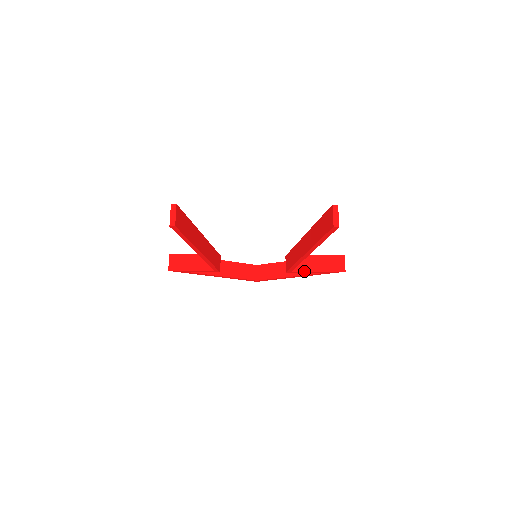
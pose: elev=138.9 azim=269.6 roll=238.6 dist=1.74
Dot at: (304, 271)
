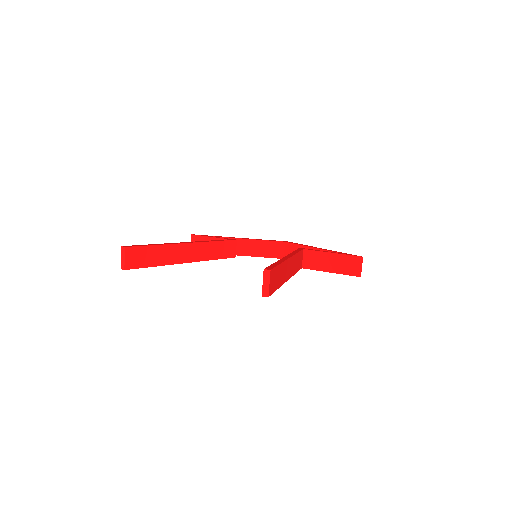
Dot at: occluded
